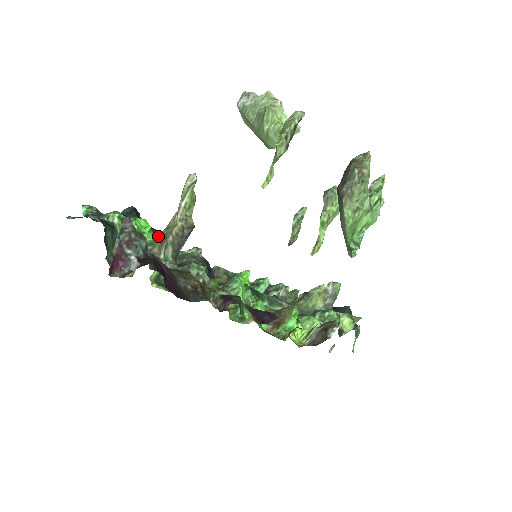
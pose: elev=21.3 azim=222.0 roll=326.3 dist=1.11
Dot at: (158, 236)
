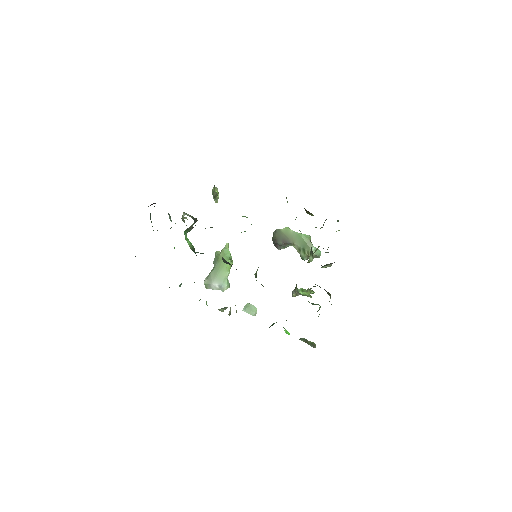
Dot at: occluded
